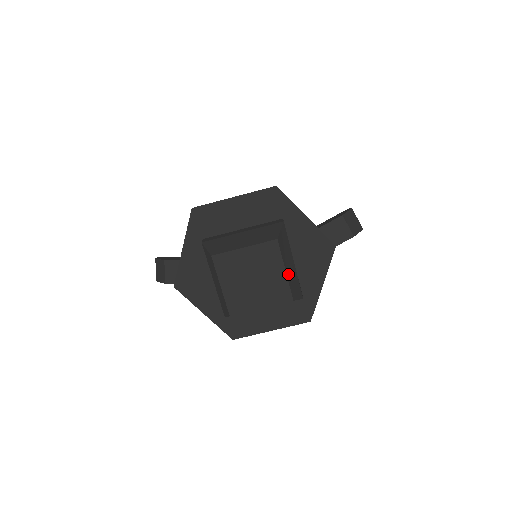
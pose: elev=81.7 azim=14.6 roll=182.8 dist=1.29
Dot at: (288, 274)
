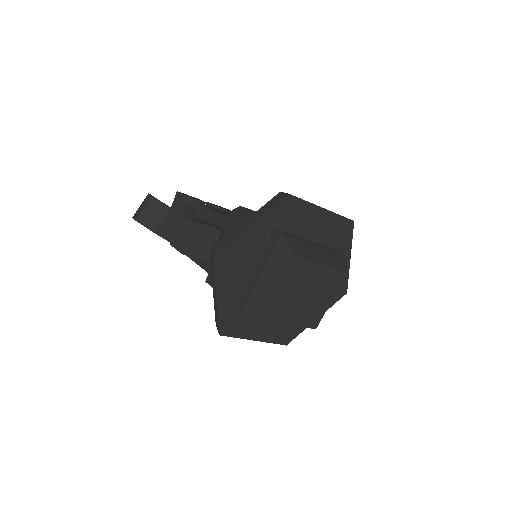
Dot at: (327, 304)
